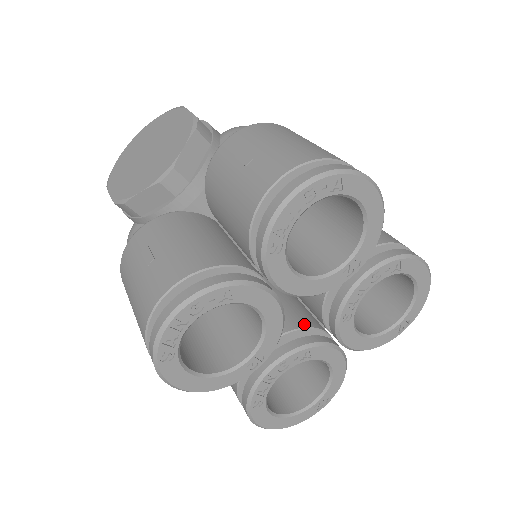
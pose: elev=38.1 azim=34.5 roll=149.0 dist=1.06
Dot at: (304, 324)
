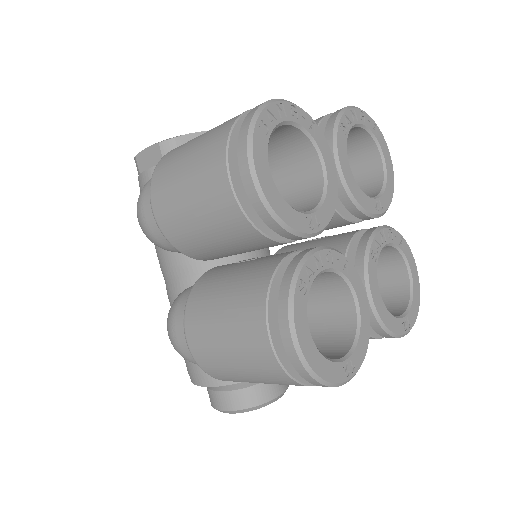
Dot at: occluded
